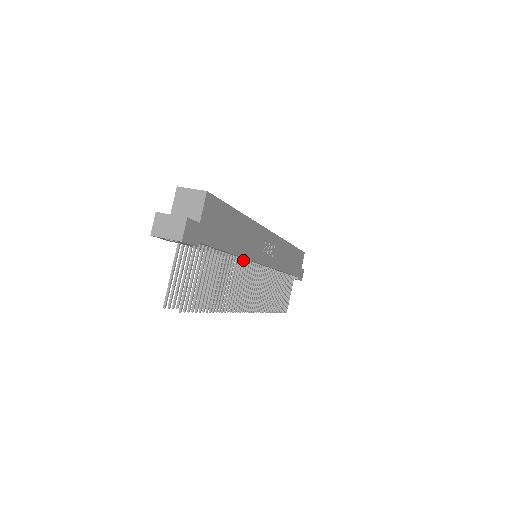
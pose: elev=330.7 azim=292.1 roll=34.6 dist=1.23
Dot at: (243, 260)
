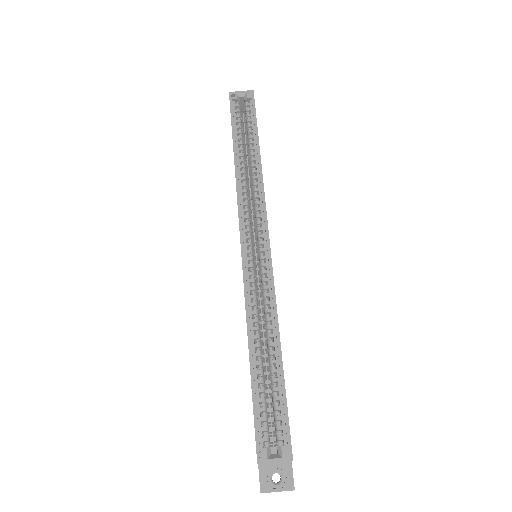
Dot at: occluded
